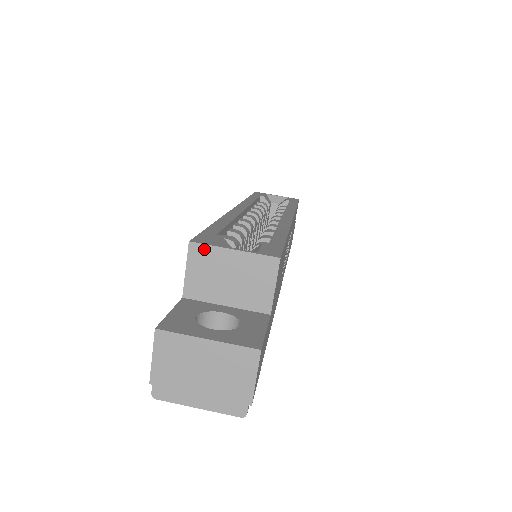
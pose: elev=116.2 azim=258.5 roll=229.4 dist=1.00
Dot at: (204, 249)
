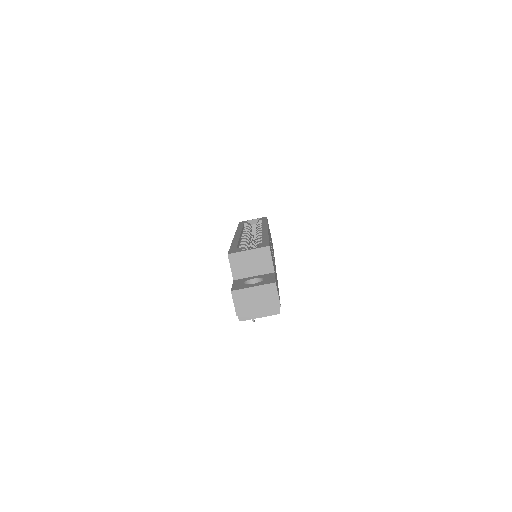
Dot at: (235, 255)
